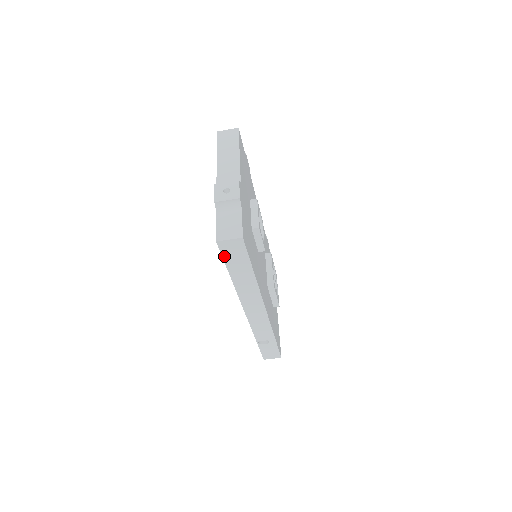
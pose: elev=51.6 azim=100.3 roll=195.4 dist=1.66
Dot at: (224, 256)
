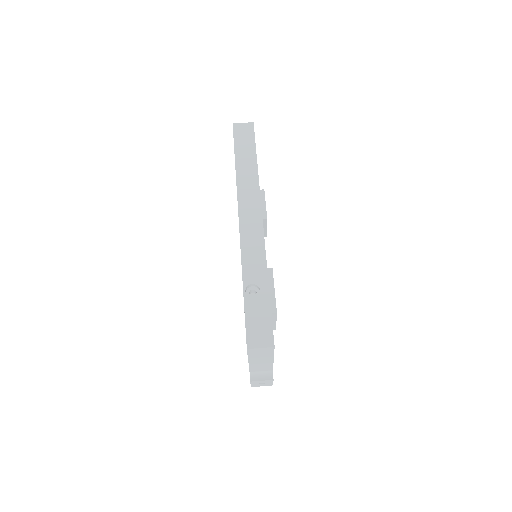
Dot at: (235, 139)
